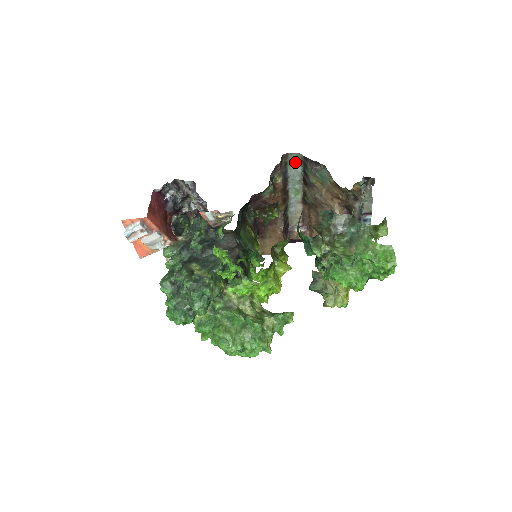
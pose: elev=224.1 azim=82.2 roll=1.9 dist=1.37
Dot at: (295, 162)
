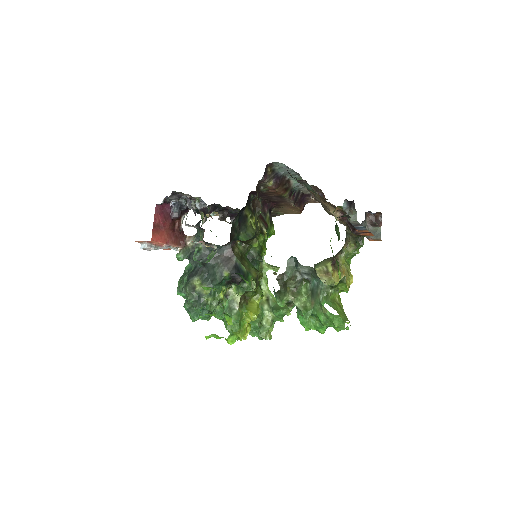
Dot at: (283, 166)
